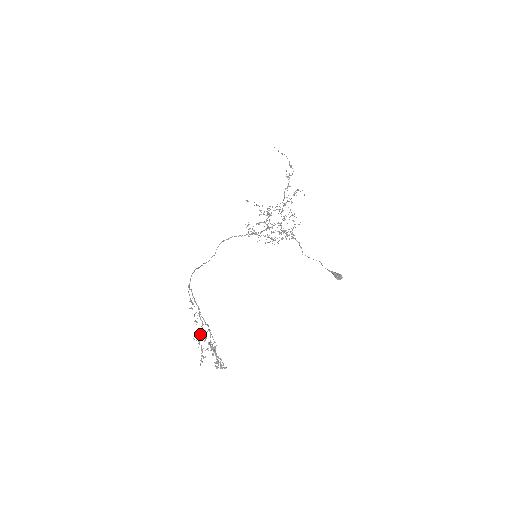
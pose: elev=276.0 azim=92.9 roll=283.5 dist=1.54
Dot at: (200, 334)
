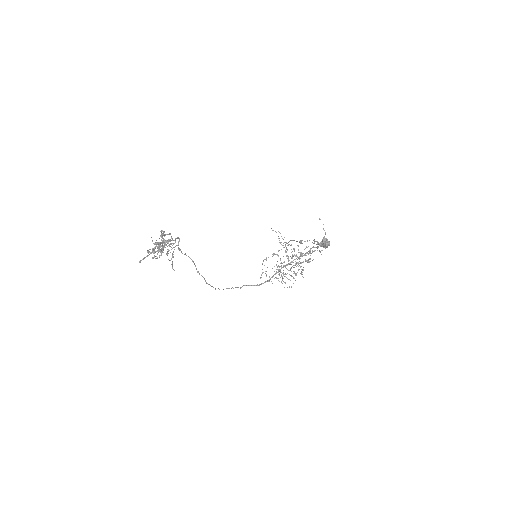
Dot at: occluded
